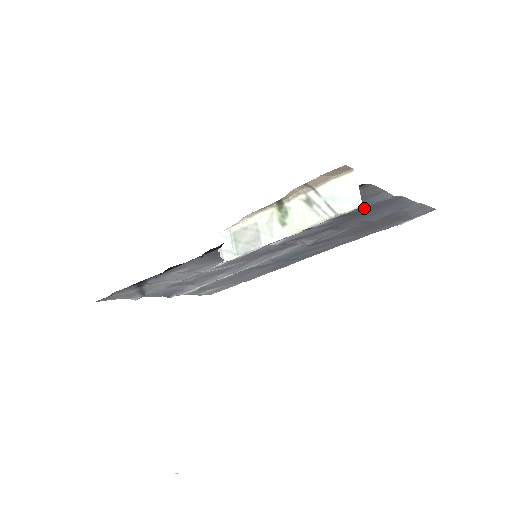
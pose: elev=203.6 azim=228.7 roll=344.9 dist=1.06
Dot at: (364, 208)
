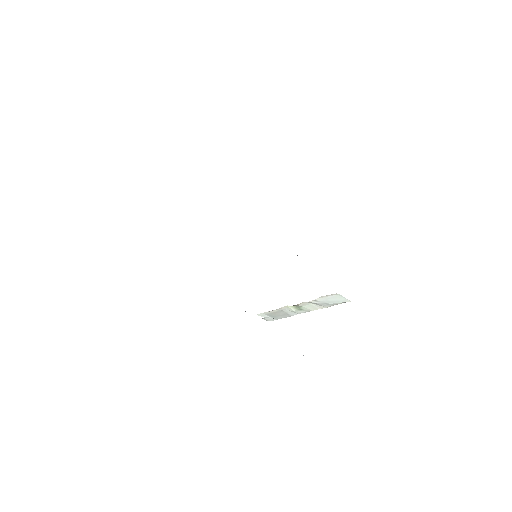
Dot at: occluded
